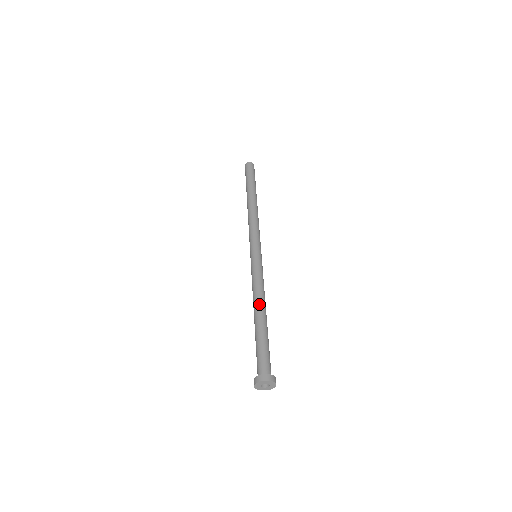
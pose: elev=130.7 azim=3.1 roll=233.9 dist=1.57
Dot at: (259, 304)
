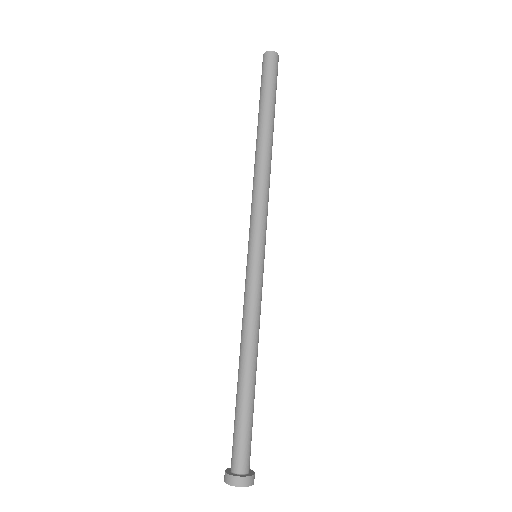
Dot at: (247, 354)
